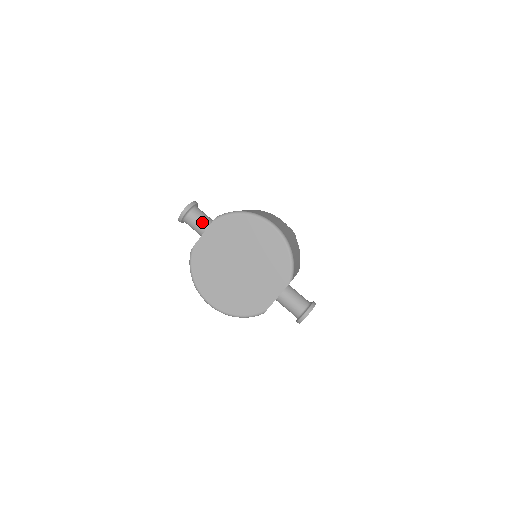
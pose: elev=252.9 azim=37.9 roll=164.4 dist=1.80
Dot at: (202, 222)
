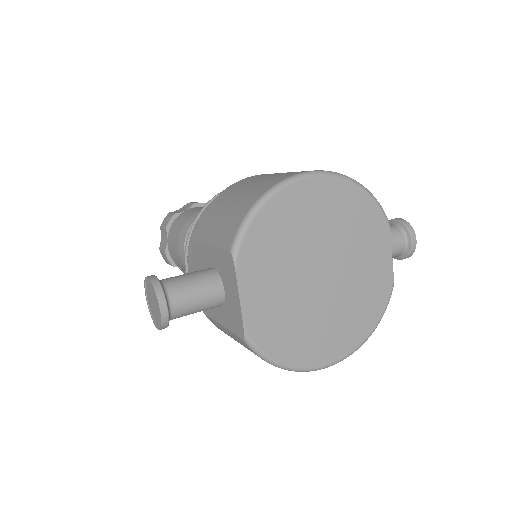
Dot at: (200, 288)
